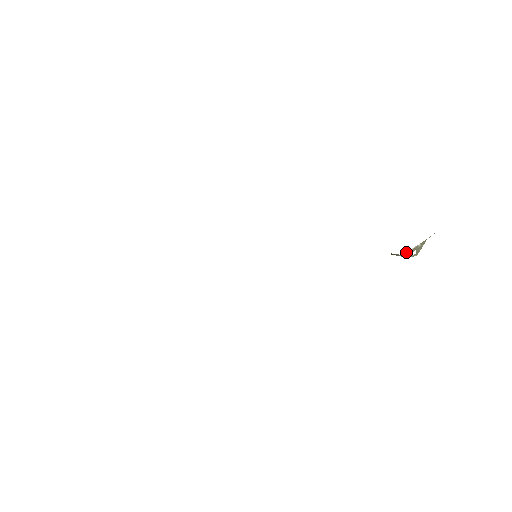
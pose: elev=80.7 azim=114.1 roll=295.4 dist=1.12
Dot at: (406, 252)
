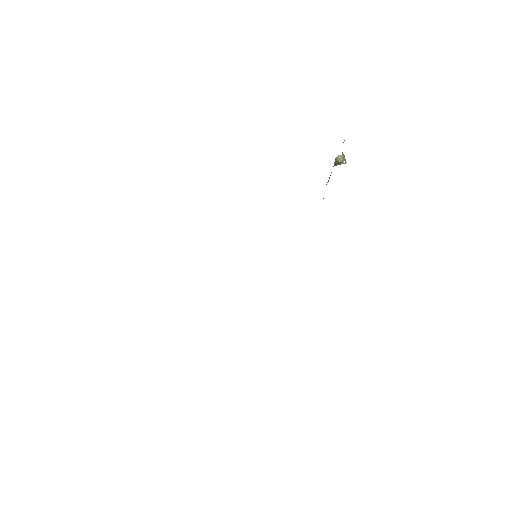
Dot at: (340, 160)
